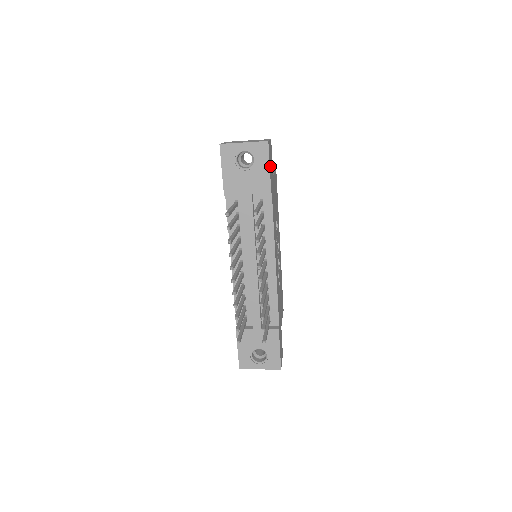
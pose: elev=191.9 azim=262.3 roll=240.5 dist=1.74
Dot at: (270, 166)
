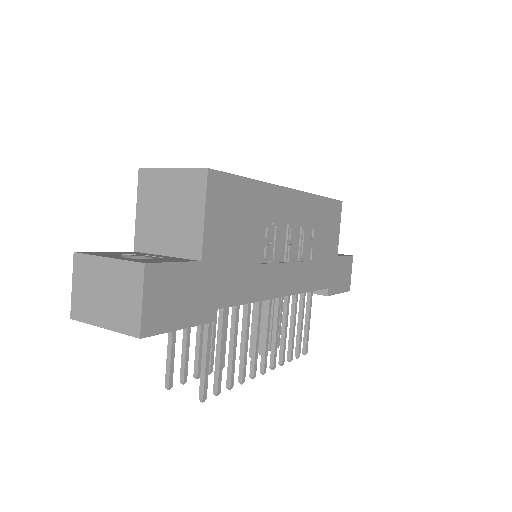
Dot at: (180, 314)
